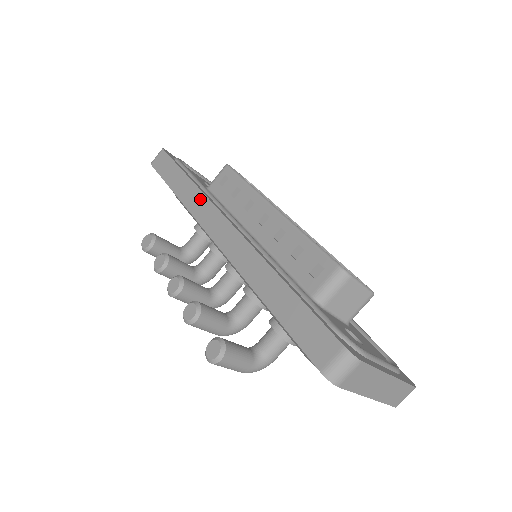
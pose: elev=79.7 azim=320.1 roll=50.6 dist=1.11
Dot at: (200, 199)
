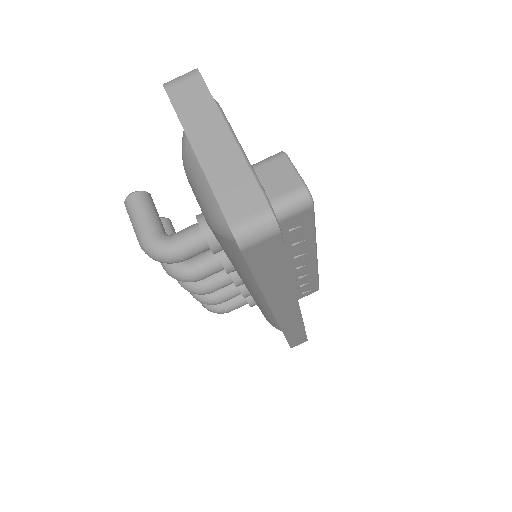
Dot at: occluded
